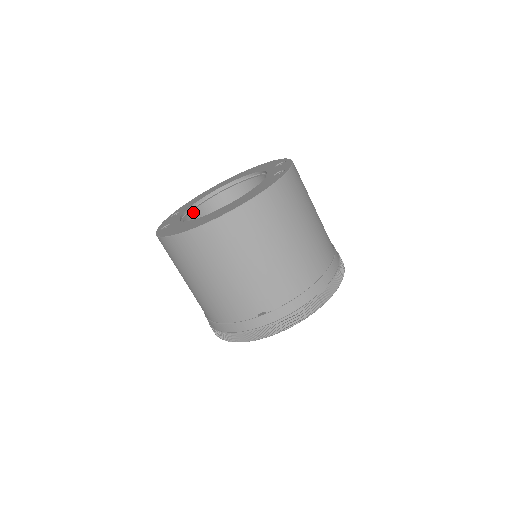
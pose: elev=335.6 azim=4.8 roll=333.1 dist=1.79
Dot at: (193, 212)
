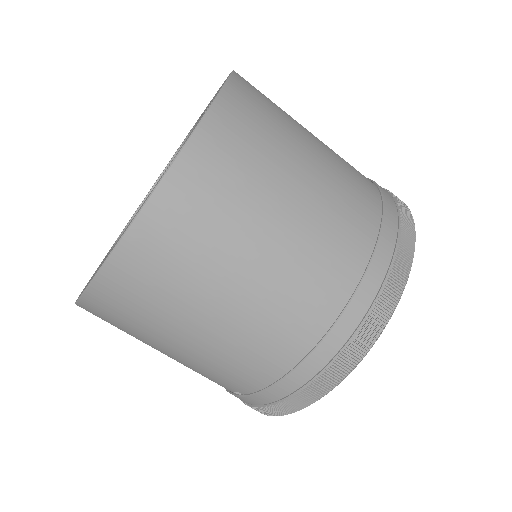
Dot at: occluded
